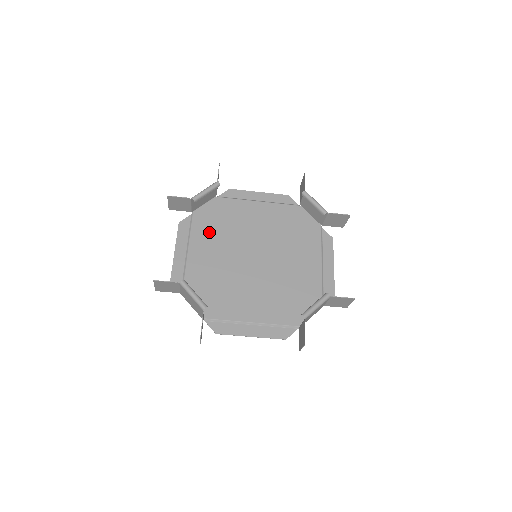
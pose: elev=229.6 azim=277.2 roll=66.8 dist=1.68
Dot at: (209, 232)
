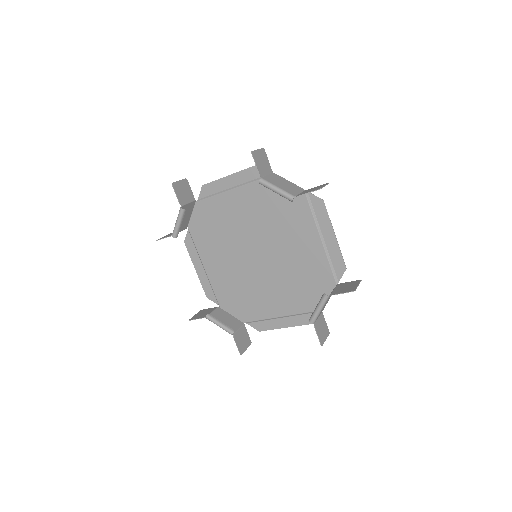
Dot at: (209, 243)
